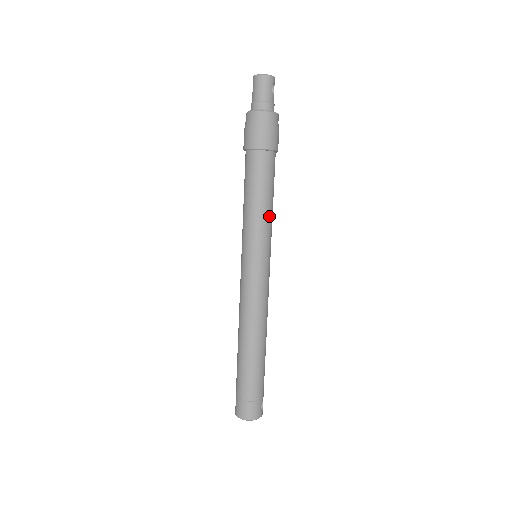
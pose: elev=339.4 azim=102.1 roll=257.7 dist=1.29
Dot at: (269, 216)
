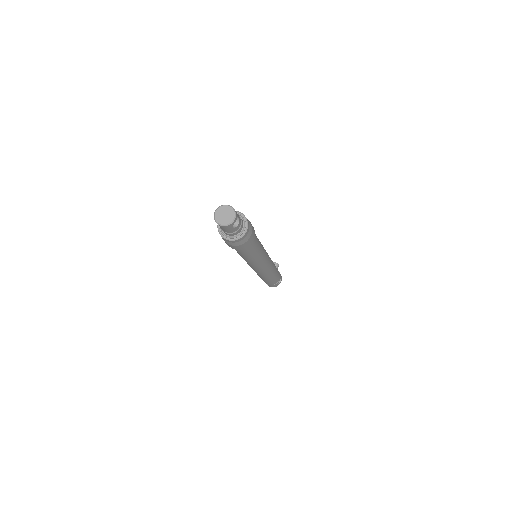
Dot at: (257, 258)
